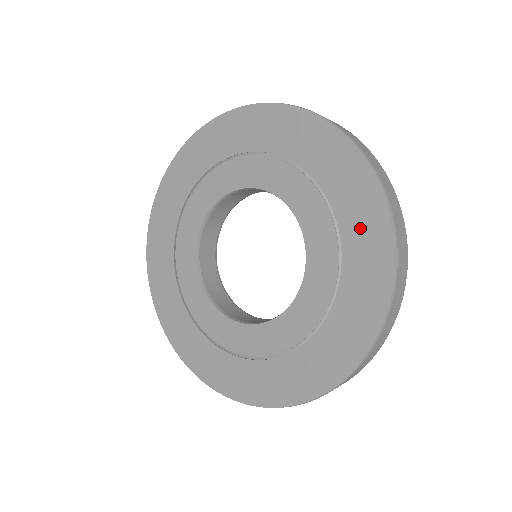
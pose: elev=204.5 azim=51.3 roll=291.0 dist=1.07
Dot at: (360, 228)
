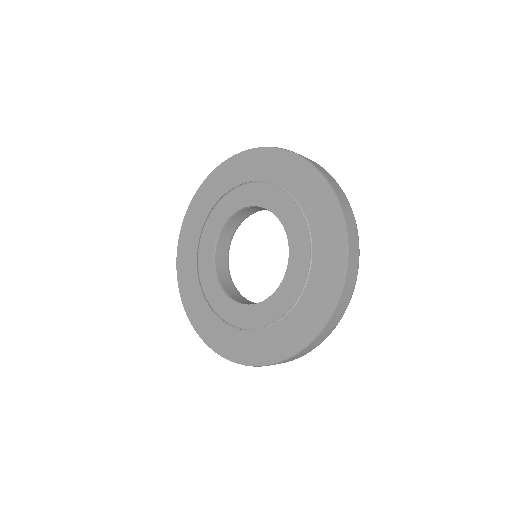
Dot at: (317, 206)
